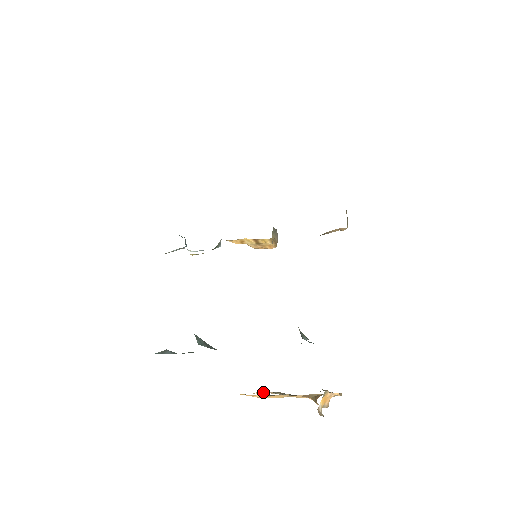
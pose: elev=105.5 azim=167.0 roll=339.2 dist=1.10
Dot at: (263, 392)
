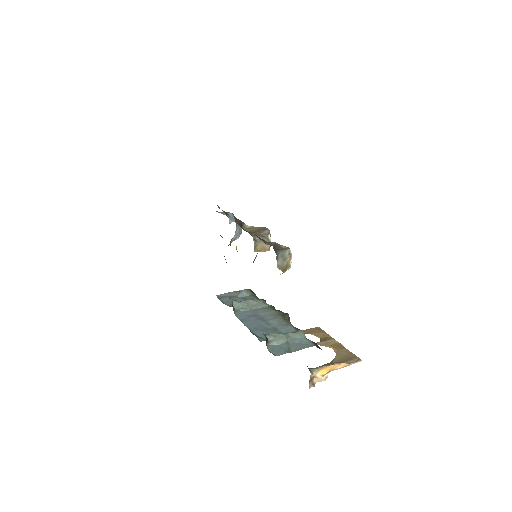
Dot at: occluded
